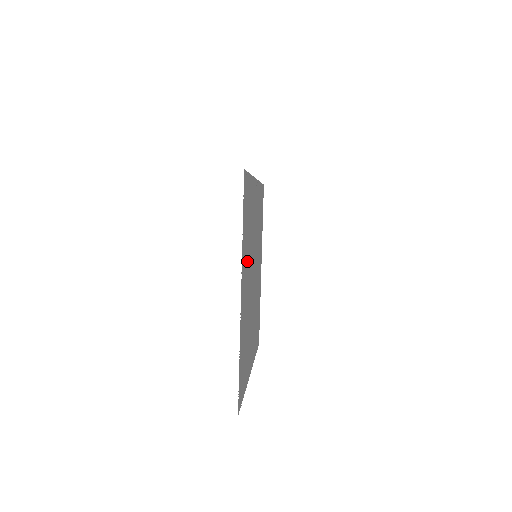
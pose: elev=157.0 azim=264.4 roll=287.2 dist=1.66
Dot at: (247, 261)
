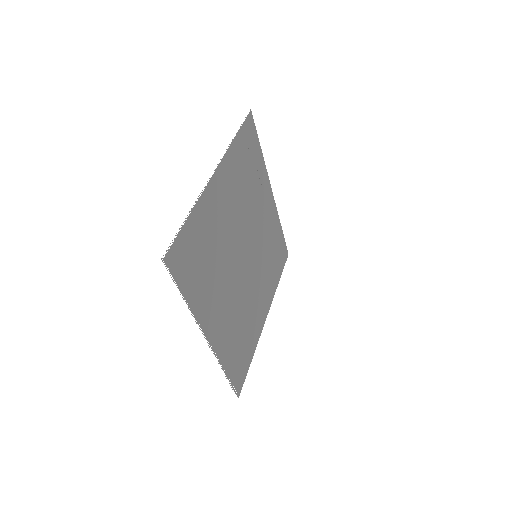
Dot at: (236, 192)
